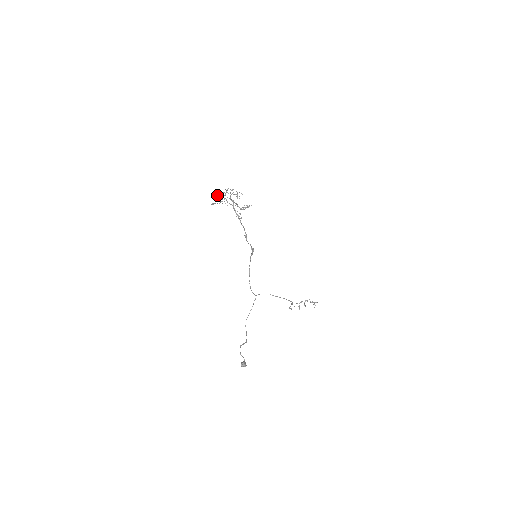
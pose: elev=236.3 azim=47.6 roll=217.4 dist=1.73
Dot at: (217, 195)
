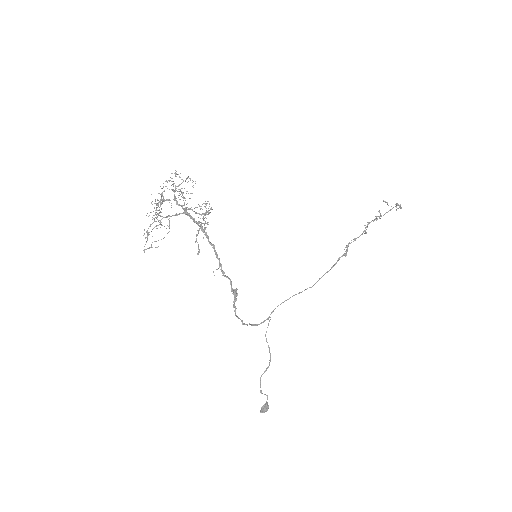
Dot at: occluded
